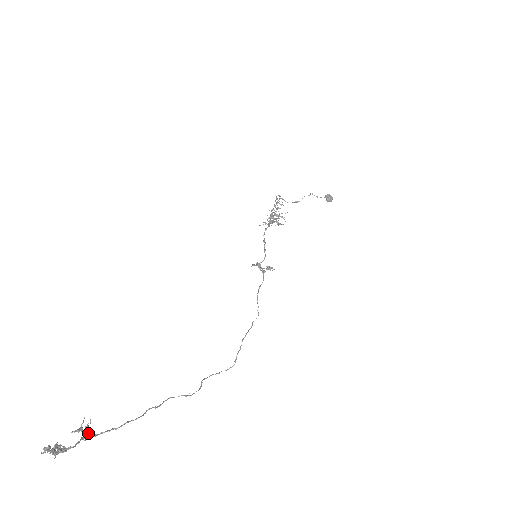
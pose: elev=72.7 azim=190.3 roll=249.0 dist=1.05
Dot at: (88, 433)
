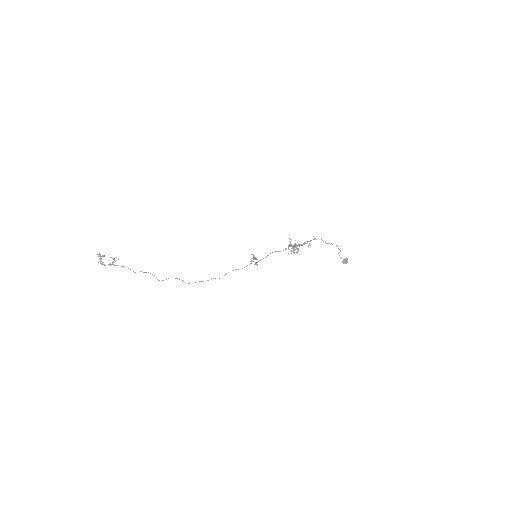
Dot at: occluded
